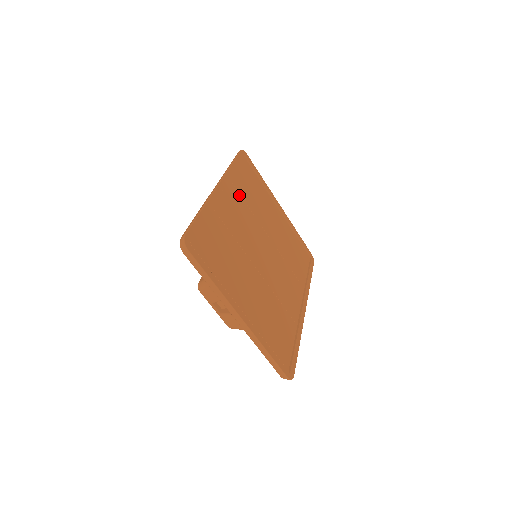
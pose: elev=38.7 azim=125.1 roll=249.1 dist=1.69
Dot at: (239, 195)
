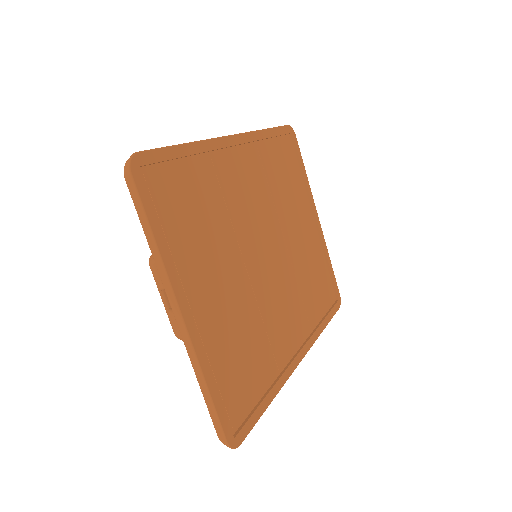
Dot at: (262, 168)
